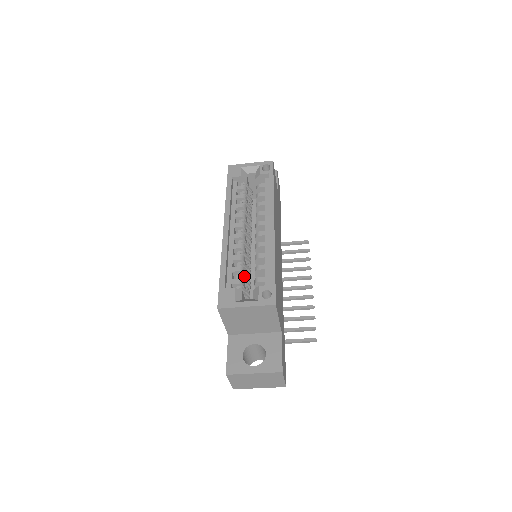
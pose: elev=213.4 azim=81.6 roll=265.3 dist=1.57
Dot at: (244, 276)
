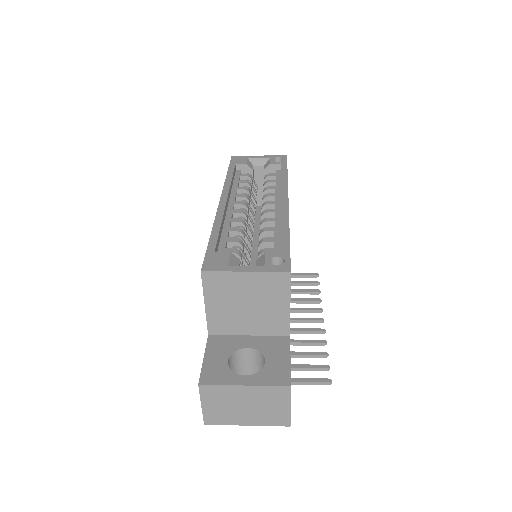
Dot at: (243, 251)
